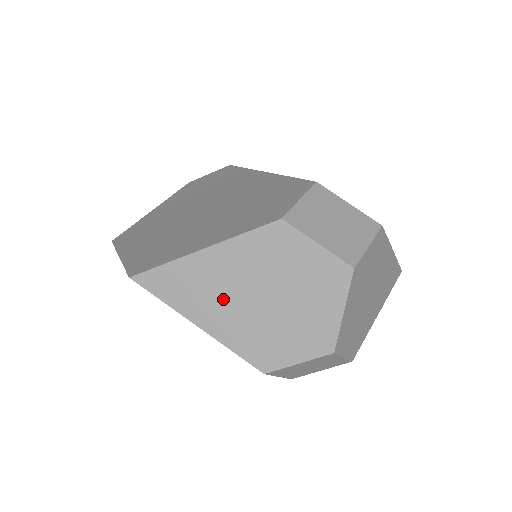
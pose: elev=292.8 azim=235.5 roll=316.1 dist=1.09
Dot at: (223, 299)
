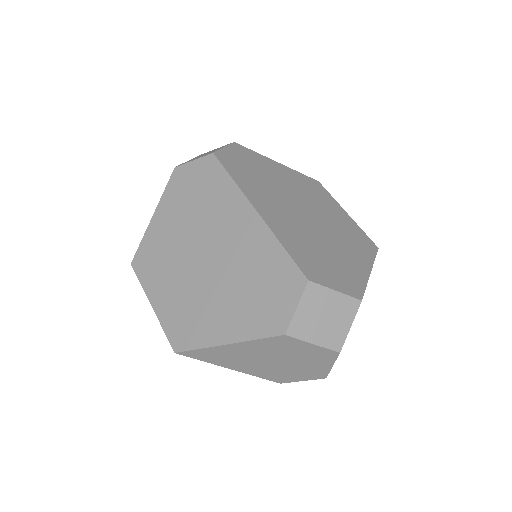
Dot at: (247, 361)
